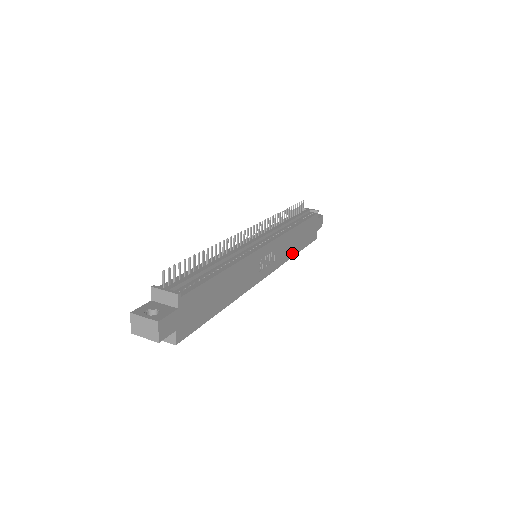
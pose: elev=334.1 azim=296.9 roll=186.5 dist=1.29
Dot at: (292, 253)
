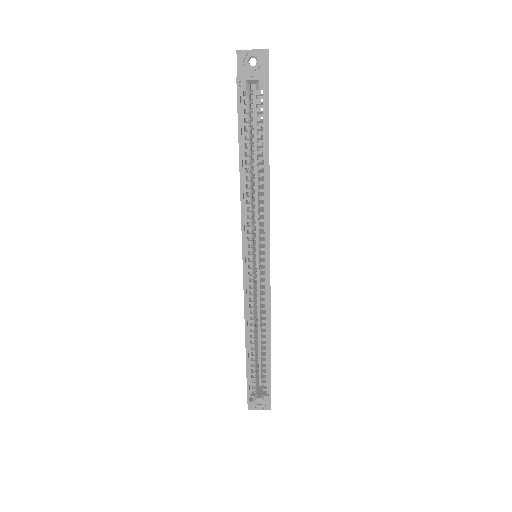
Dot at: (270, 329)
